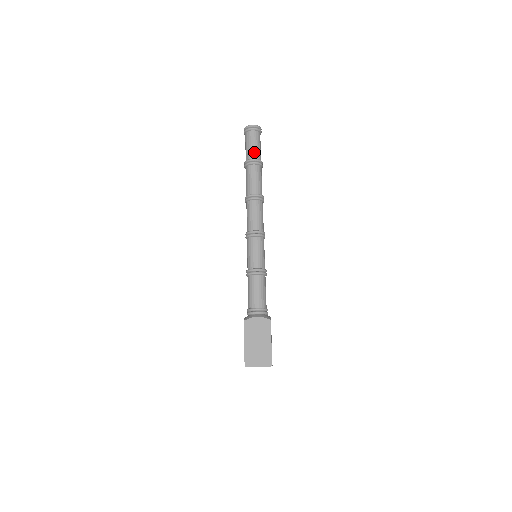
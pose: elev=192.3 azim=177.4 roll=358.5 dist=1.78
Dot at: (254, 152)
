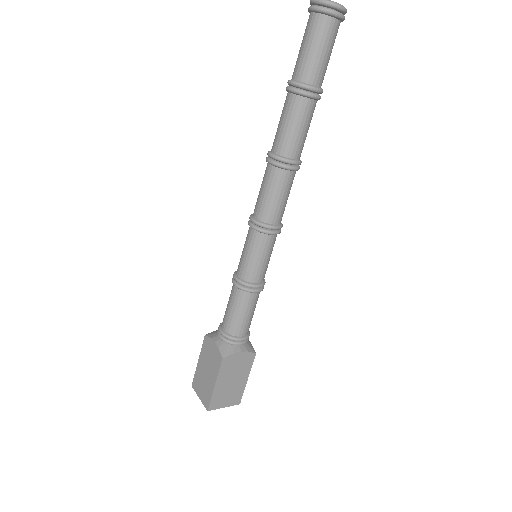
Dot at: (300, 65)
